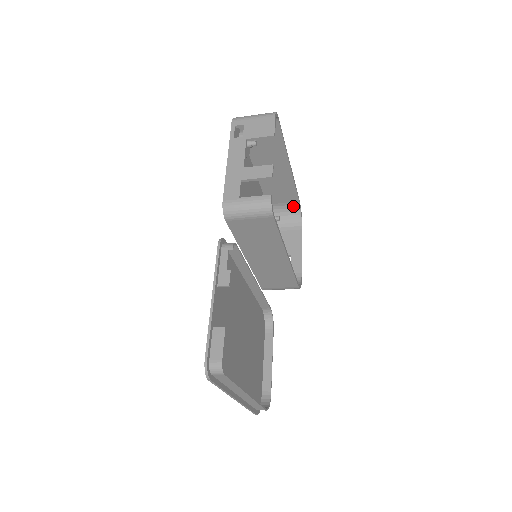
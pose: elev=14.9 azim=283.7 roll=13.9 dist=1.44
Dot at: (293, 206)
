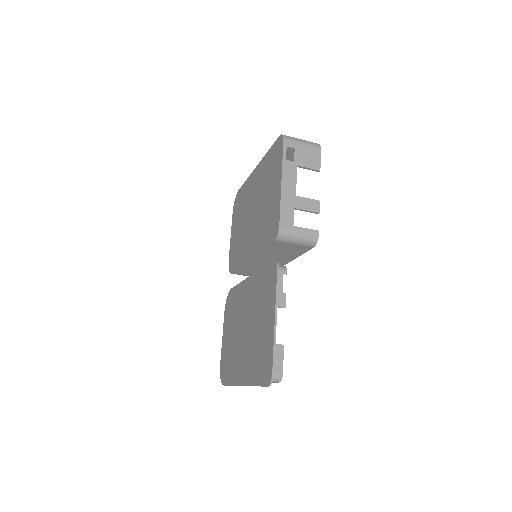
Dot at: occluded
